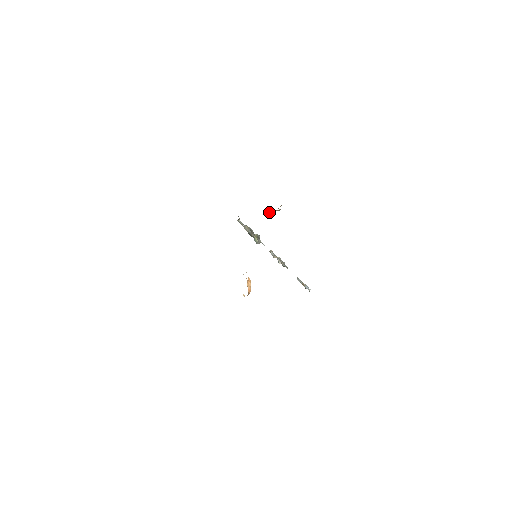
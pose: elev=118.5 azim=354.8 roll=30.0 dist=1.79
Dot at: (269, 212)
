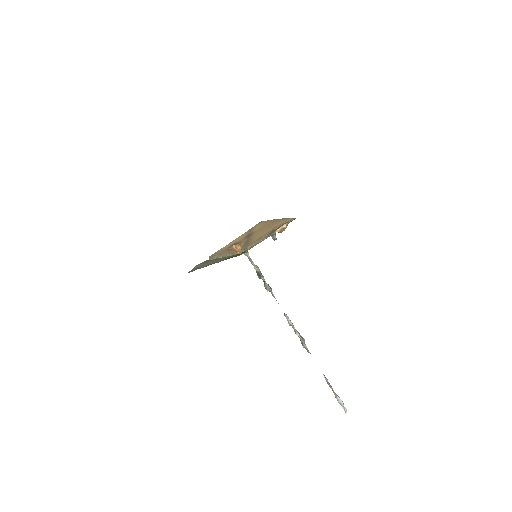
Dot at: (275, 231)
